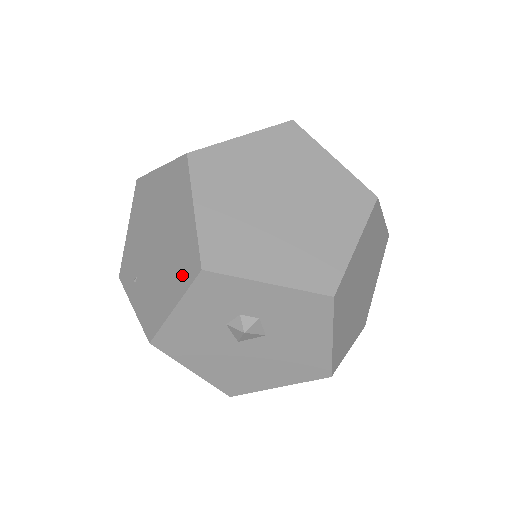
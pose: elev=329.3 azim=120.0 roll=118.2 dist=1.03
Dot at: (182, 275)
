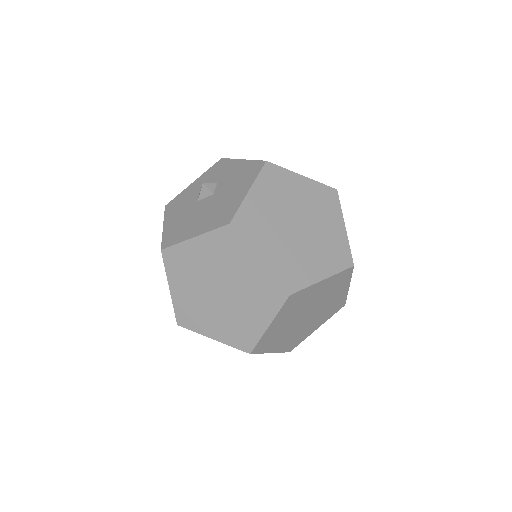
Dot at: occluded
